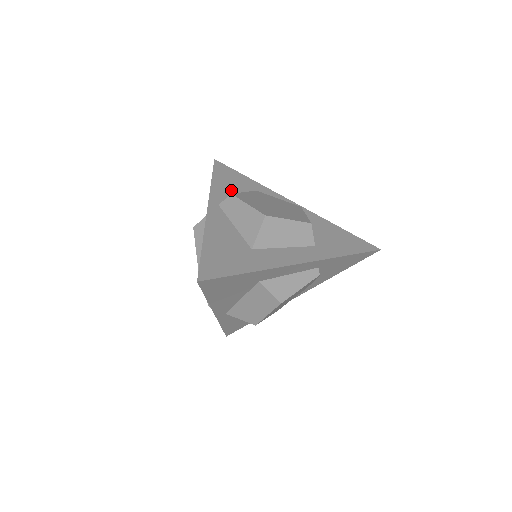
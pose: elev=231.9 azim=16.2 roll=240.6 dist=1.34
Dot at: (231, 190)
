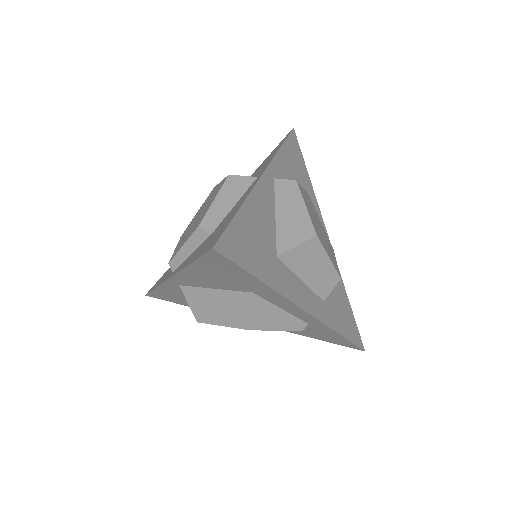
Dot at: (291, 173)
